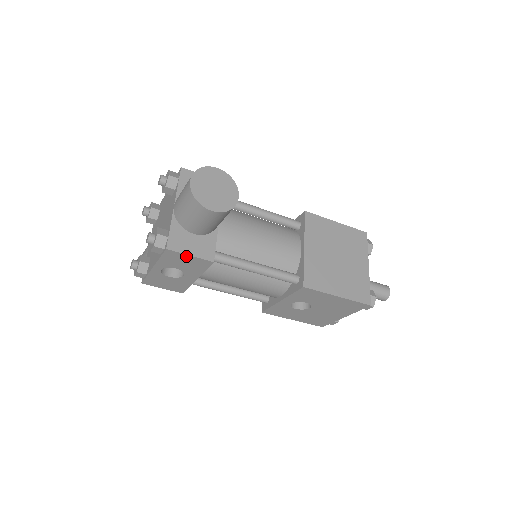
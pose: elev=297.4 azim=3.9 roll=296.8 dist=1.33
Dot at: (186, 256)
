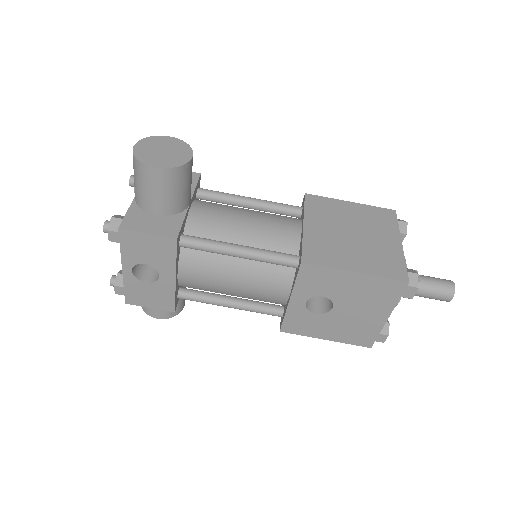
Dot at: (144, 236)
